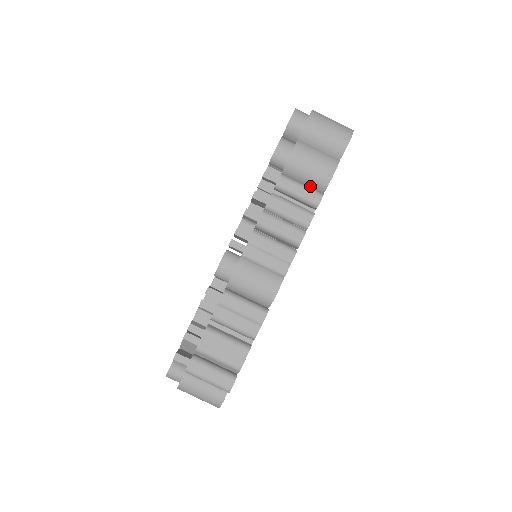
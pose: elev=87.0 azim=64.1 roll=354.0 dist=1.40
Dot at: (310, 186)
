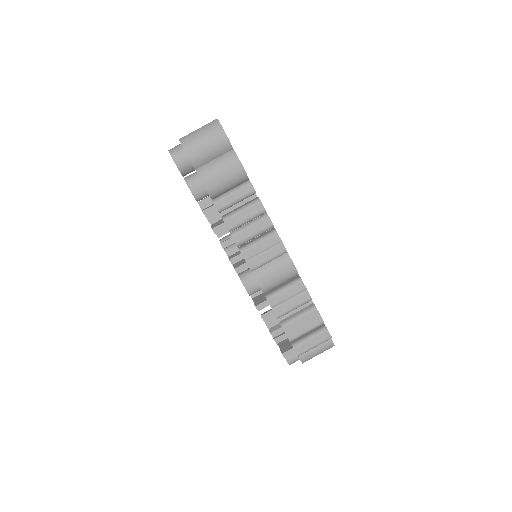
Dot at: (236, 185)
